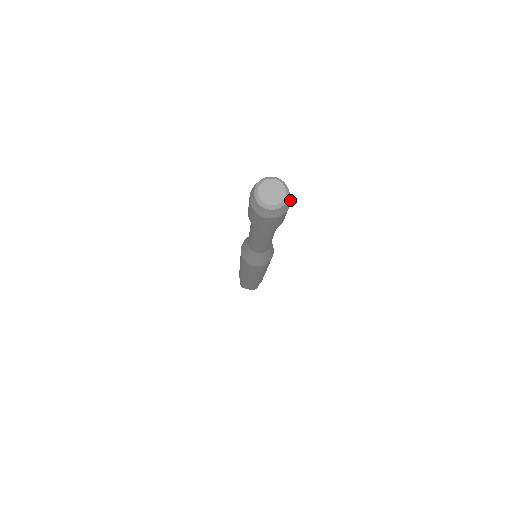
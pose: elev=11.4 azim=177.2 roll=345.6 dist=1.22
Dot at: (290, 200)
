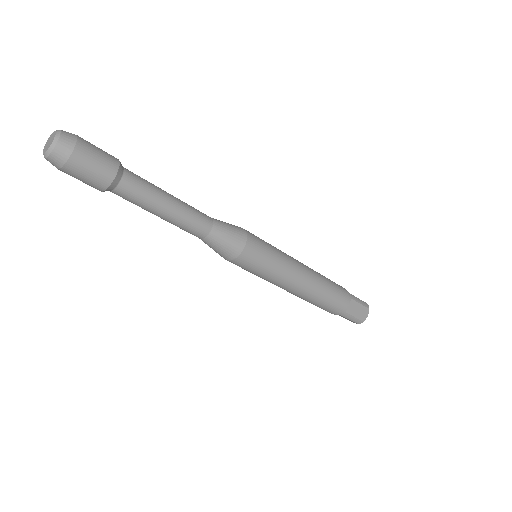
Dot at: (71, 149)
